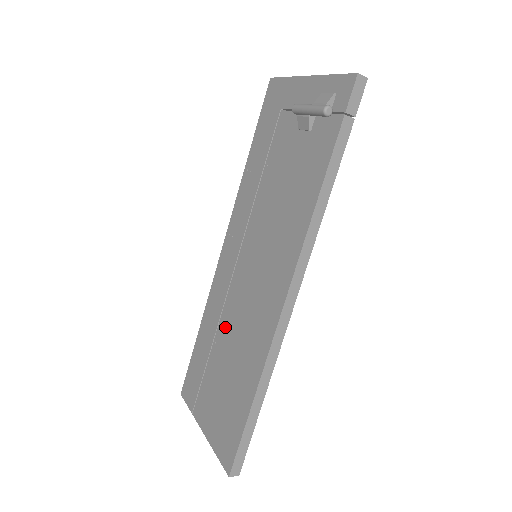
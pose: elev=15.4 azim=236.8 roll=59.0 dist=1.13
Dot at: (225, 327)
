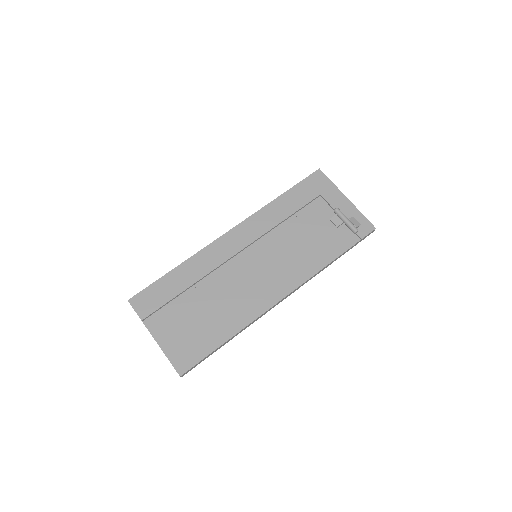
Dot at: (213, 283)
